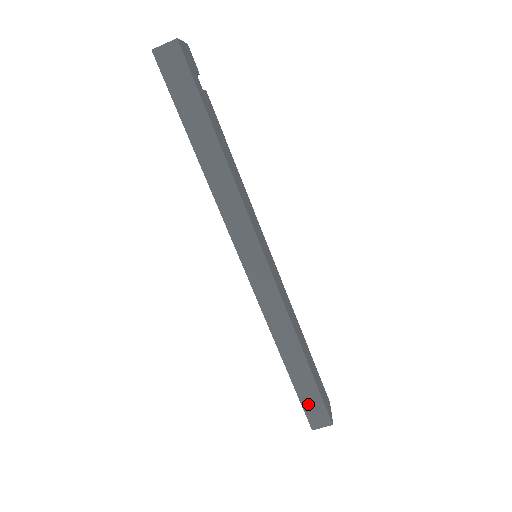
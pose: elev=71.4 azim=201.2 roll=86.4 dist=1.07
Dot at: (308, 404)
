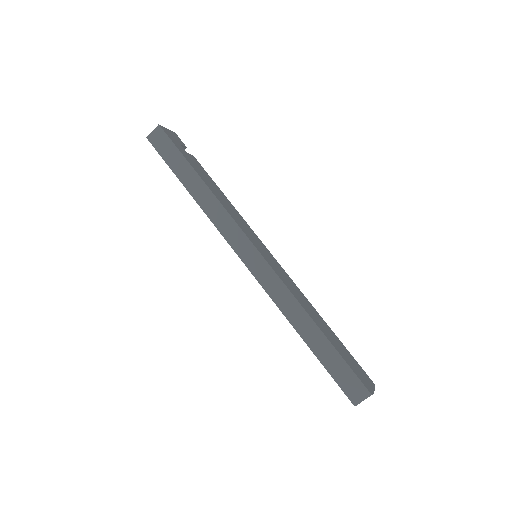
Dot at: (340, 377)
